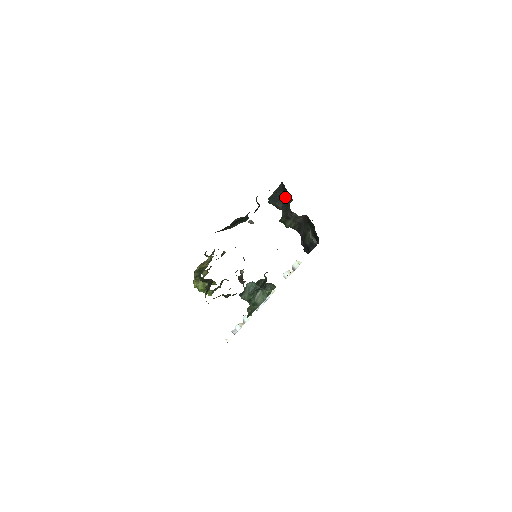
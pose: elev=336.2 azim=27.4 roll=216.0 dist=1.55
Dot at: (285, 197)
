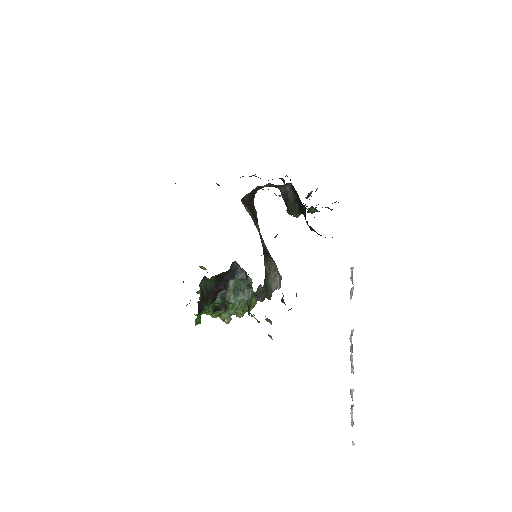
Dot at: occluded
